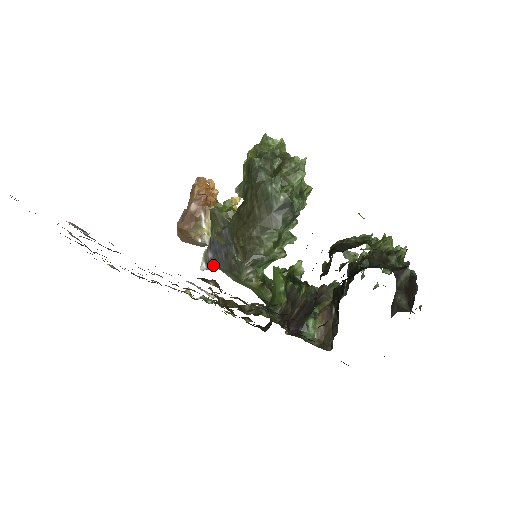
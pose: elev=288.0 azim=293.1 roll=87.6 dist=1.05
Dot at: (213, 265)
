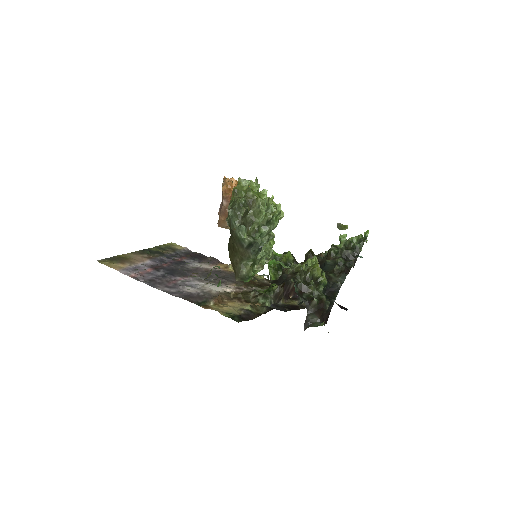
Dot at: occluded
